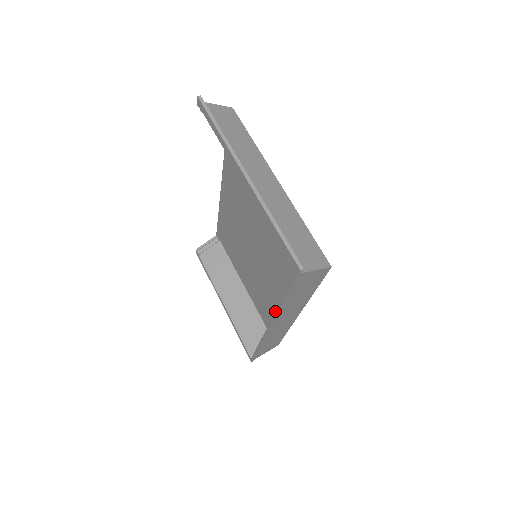
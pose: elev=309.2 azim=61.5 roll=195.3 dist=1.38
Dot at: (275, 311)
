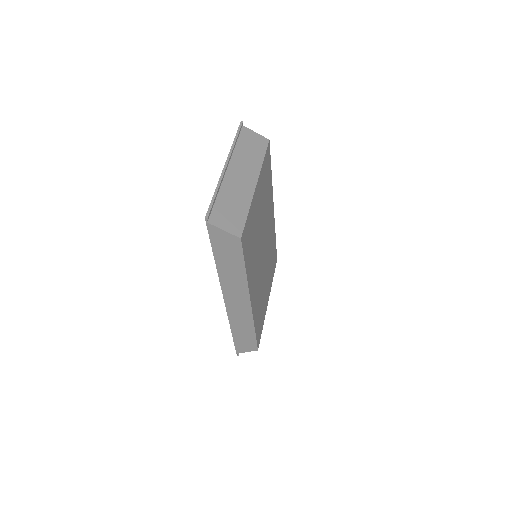
Dot at: occluded
